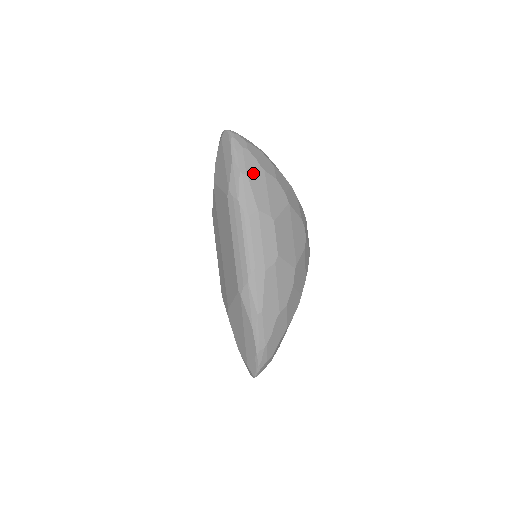
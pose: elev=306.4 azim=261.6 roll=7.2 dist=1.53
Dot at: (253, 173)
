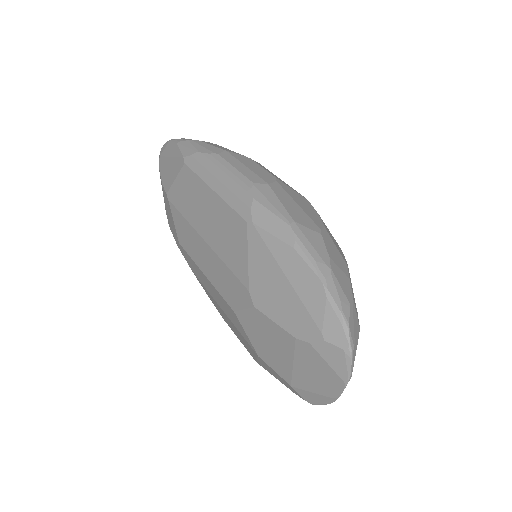
Dot at: occluded
